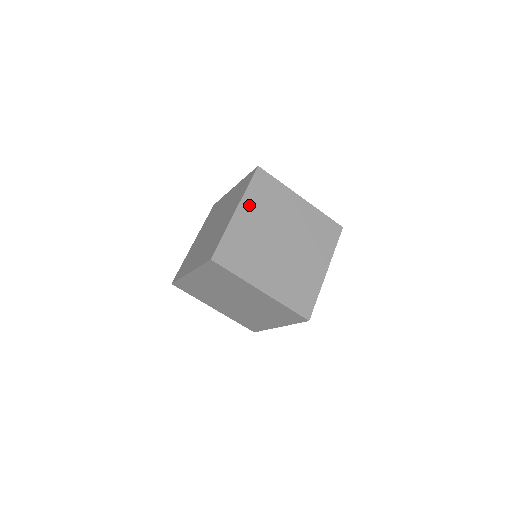
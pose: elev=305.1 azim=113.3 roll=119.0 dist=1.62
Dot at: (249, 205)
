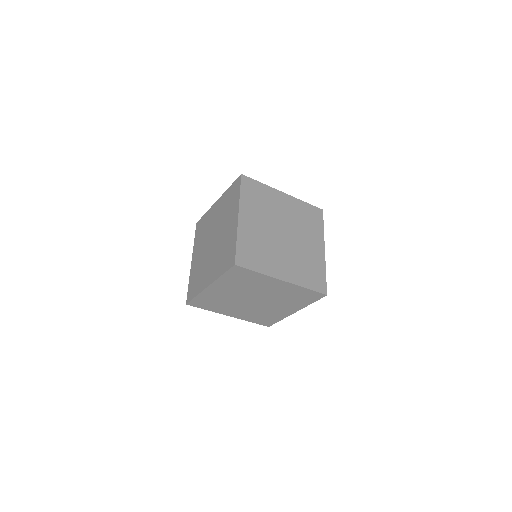
Dot at: (222, 284)
